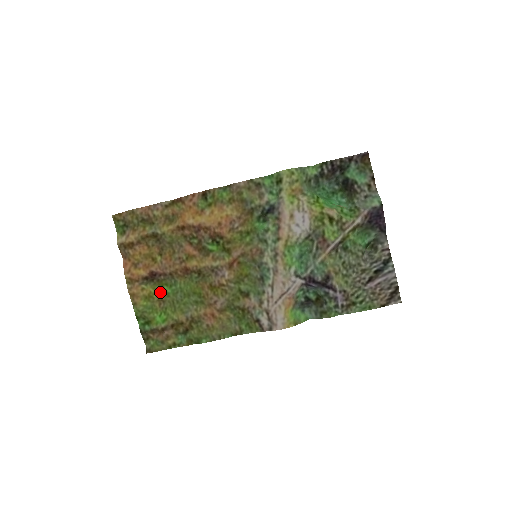
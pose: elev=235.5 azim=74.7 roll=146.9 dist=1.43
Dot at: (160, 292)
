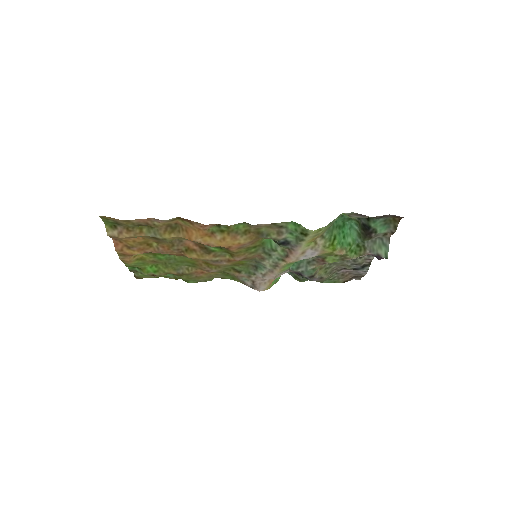
Dot at: (153, 258)
